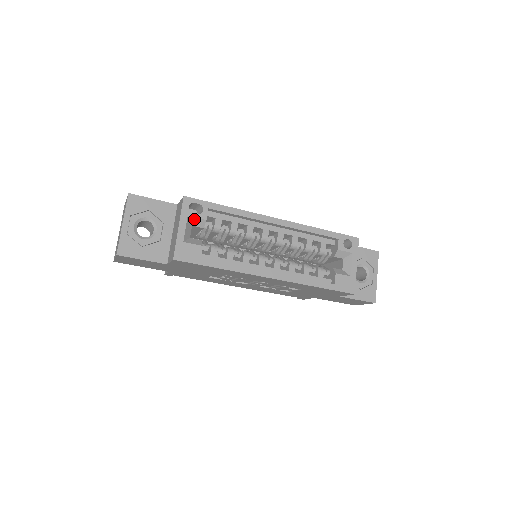
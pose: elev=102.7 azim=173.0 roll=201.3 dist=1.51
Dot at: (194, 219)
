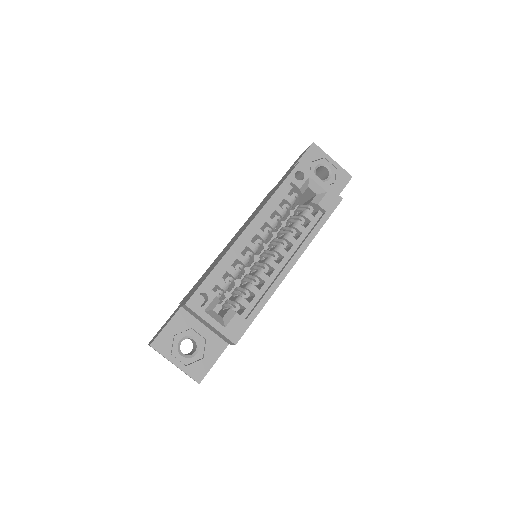
Dot at: (209, 306)
